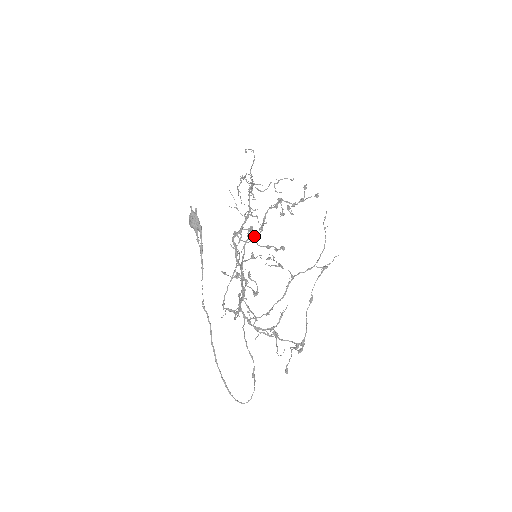
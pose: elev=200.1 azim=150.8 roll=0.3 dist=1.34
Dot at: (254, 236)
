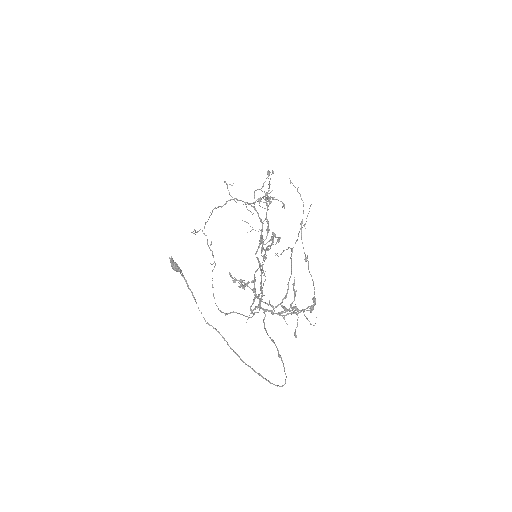
Dot at: (269, 240)
